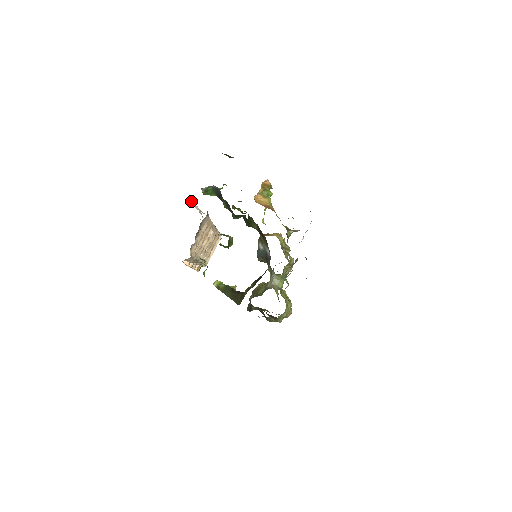
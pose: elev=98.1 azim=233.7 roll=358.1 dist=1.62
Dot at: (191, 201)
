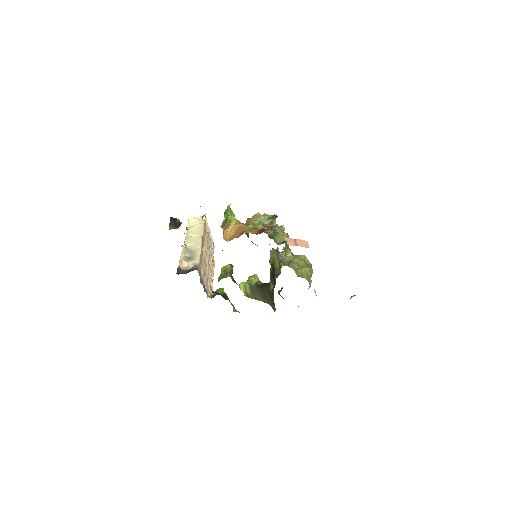
Dot at: (178, 272)
